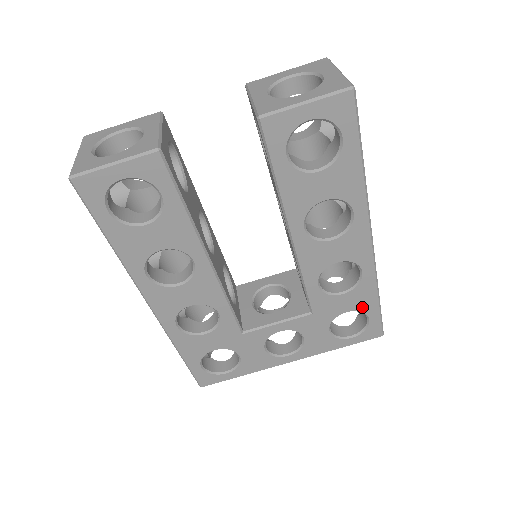
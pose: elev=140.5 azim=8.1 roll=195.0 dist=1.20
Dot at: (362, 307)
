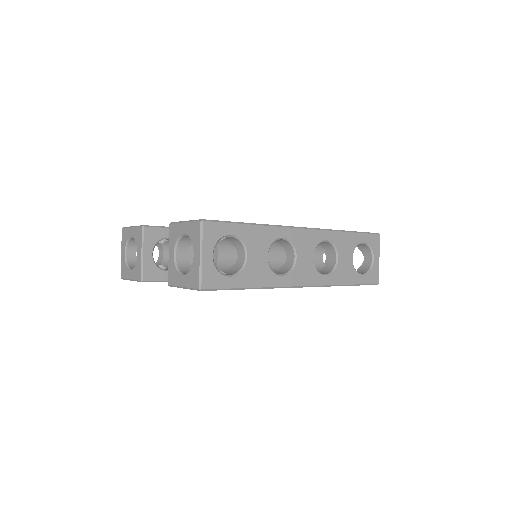
Dot at: occluded
